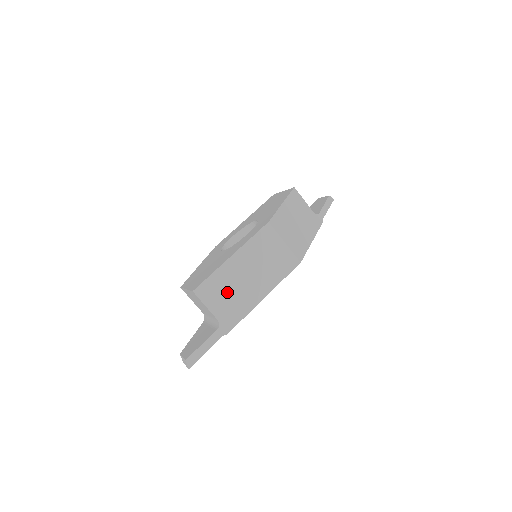
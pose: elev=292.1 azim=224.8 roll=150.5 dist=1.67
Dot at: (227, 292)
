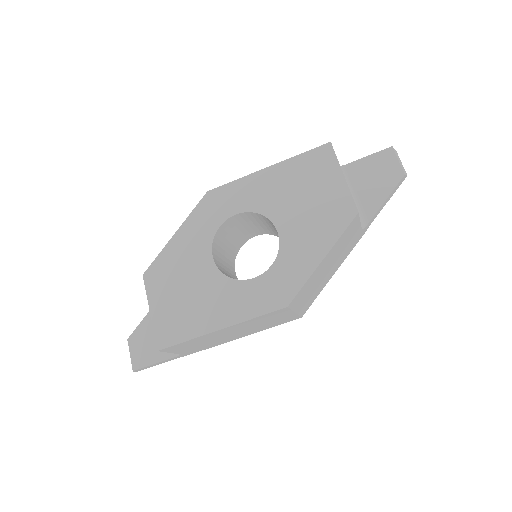
Dot at: (200, 343)
